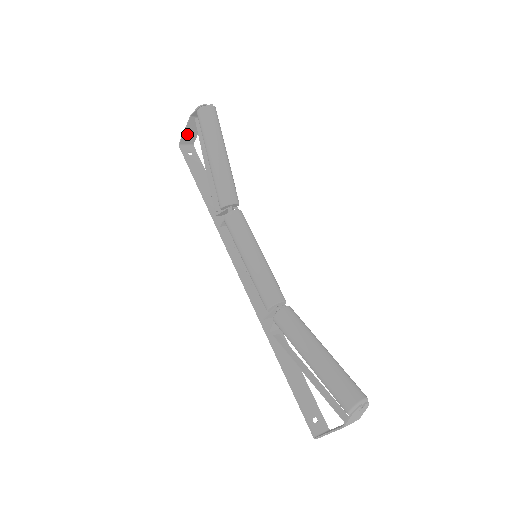
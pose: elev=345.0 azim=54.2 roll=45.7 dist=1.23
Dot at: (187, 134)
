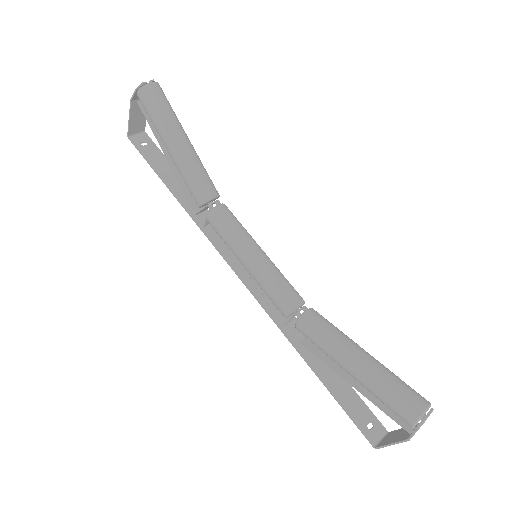
Dot at: (133, 122)
